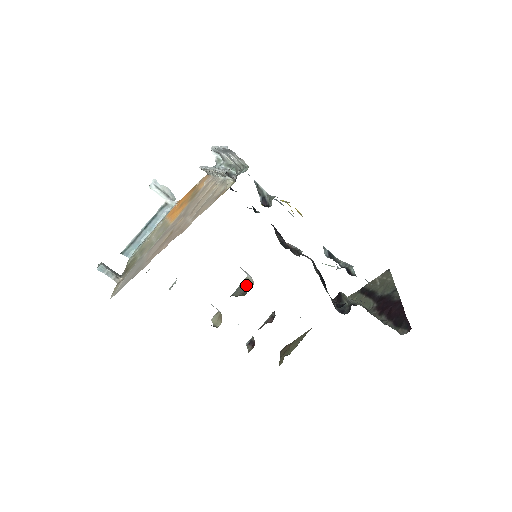
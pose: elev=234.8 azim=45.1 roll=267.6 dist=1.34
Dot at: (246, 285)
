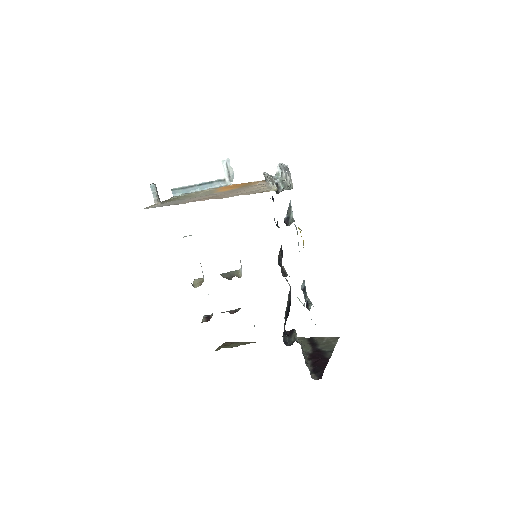
Dot at: (235, 274)
